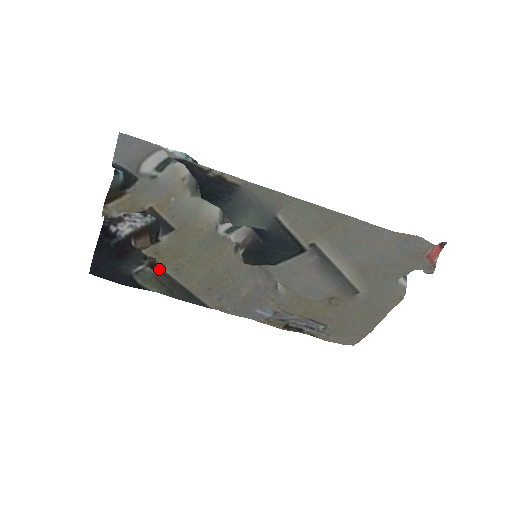
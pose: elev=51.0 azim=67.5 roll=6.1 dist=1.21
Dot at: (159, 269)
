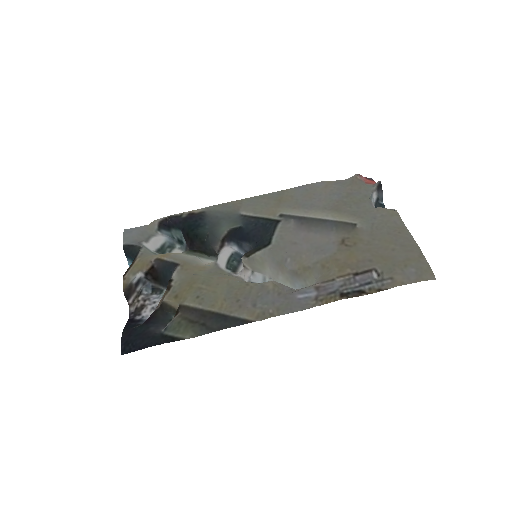
Dot at: (183, 307)
